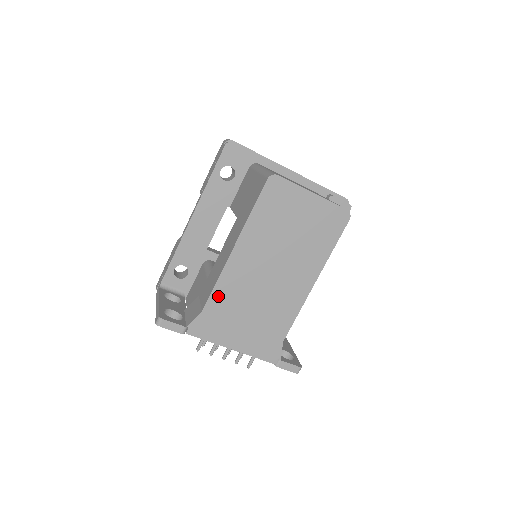
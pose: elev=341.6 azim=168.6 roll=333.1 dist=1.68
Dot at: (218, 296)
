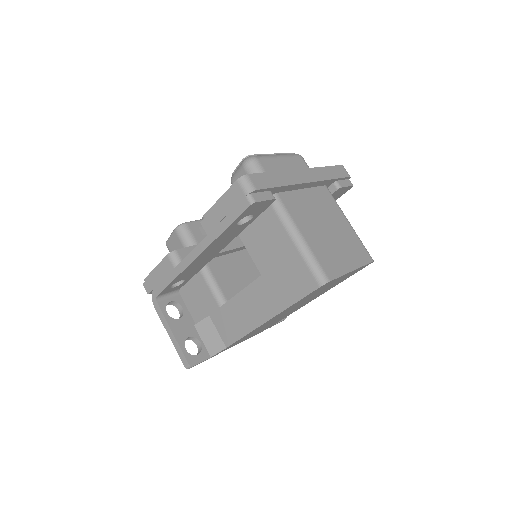
Dot at: occluded
